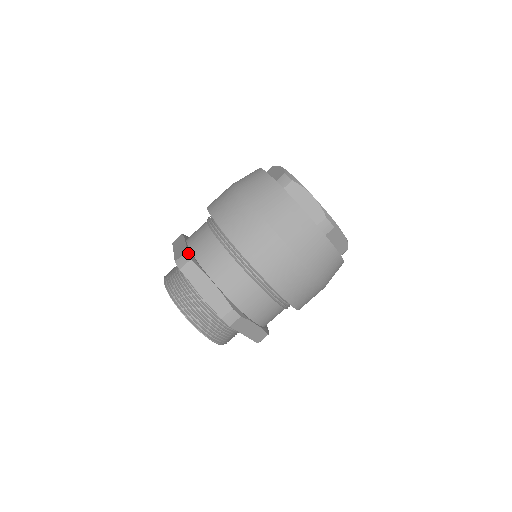
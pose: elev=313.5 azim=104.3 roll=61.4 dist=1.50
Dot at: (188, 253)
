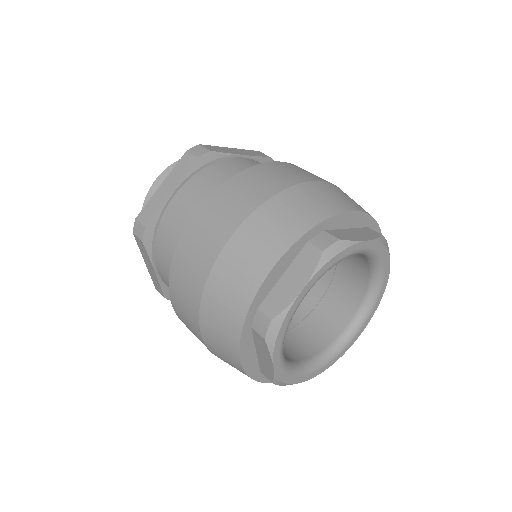
Dot at: (148, 229)
